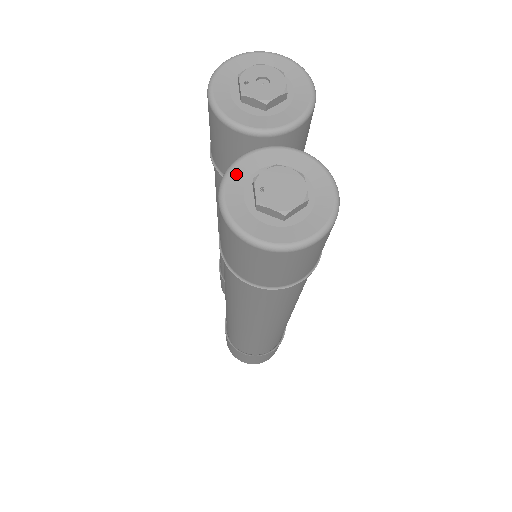
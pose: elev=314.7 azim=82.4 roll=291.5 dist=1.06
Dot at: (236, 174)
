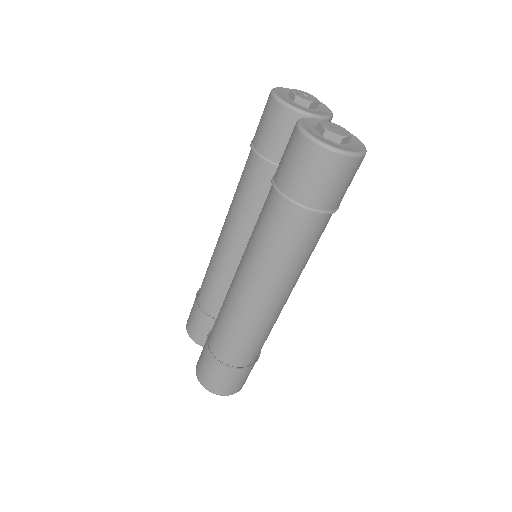
Dot at: (305, 122)
